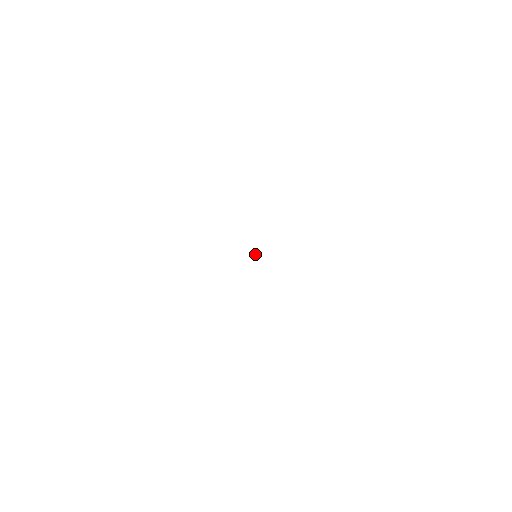
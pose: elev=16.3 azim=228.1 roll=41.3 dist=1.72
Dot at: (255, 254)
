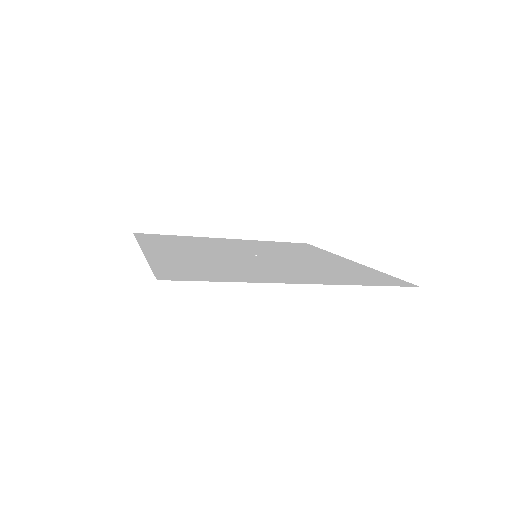
Dot at: occluded
